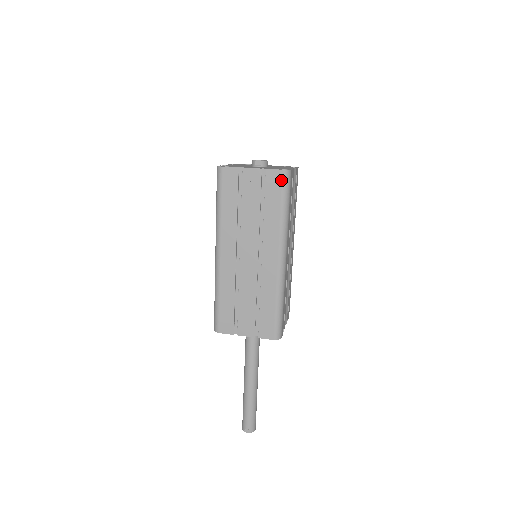
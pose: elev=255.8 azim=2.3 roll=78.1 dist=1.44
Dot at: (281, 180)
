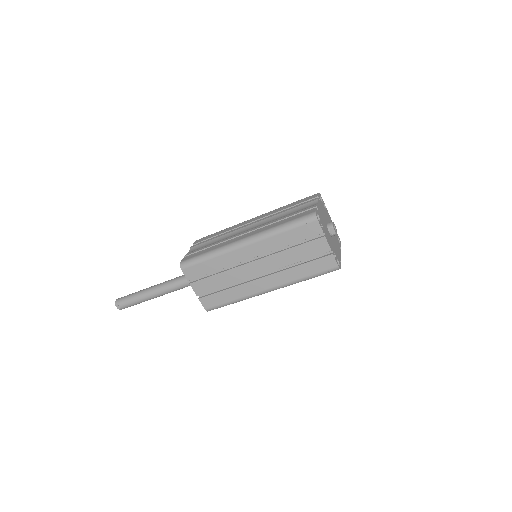
Dot at: (330, 268)
